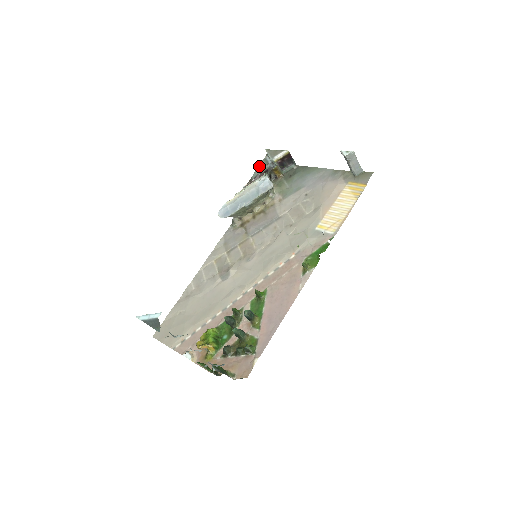
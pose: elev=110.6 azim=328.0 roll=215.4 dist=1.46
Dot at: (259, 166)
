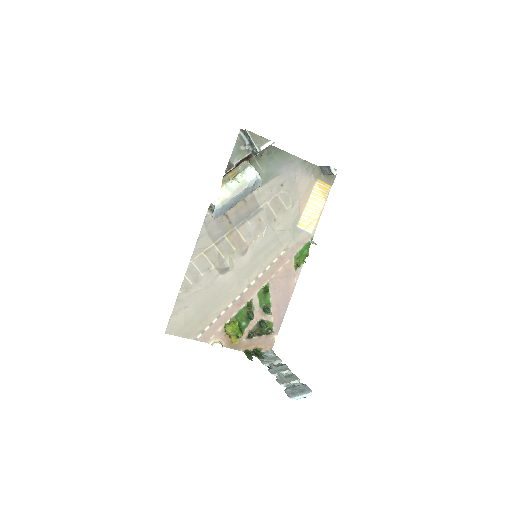
Dot at: (236, 146)
